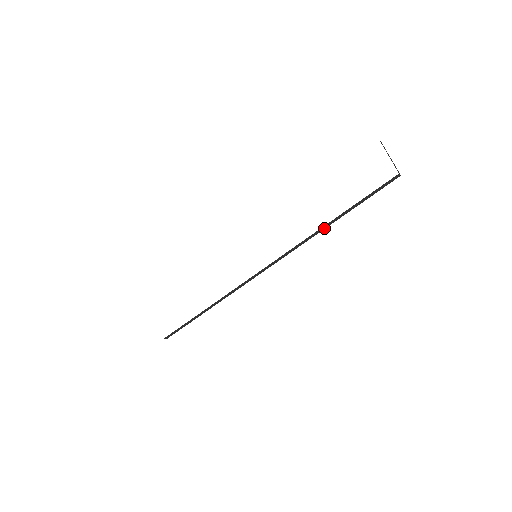
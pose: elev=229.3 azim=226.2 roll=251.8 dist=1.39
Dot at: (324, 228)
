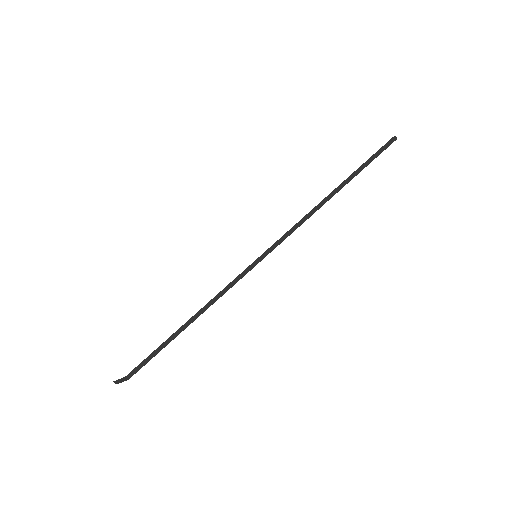
Dot at: (330, 197)
